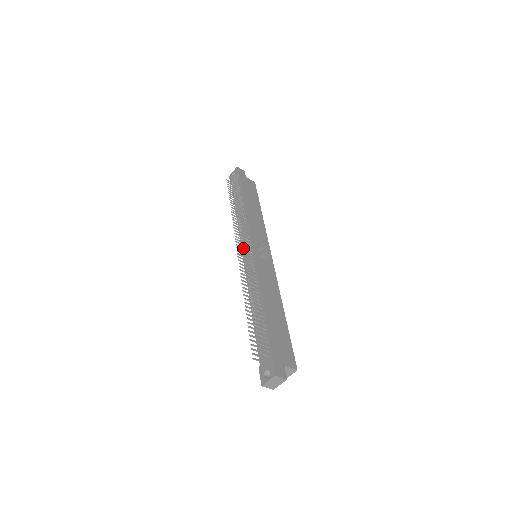
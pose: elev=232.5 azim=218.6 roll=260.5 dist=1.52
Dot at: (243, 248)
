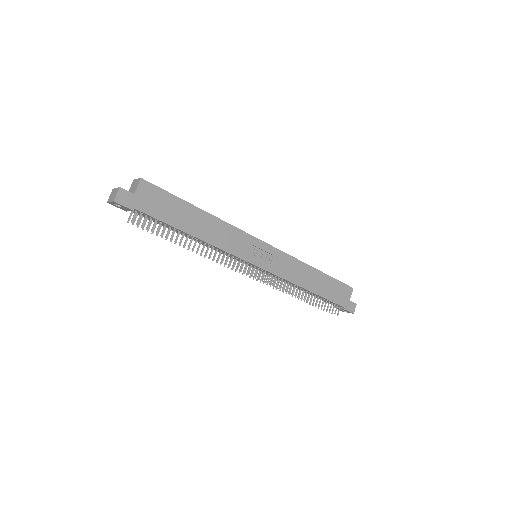
Dot at: occluded
